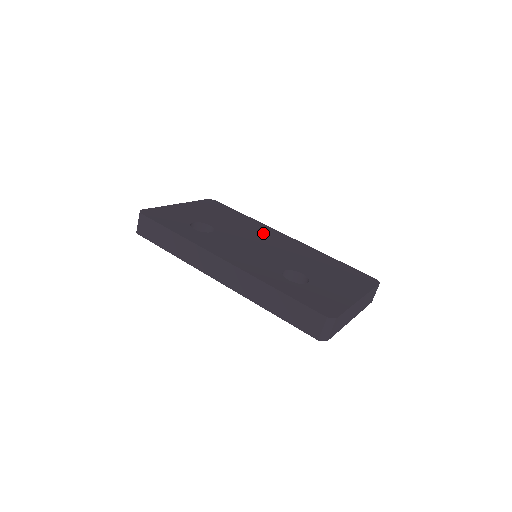
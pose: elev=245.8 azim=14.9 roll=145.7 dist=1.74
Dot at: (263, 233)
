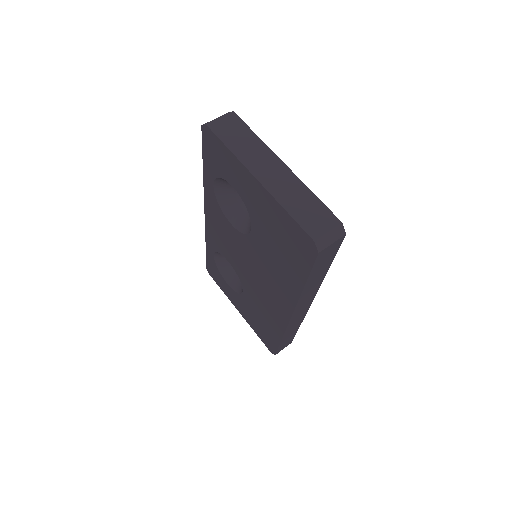
Dot at: occluded
